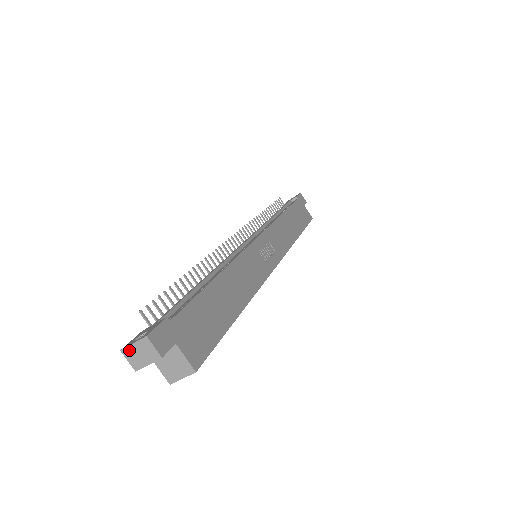
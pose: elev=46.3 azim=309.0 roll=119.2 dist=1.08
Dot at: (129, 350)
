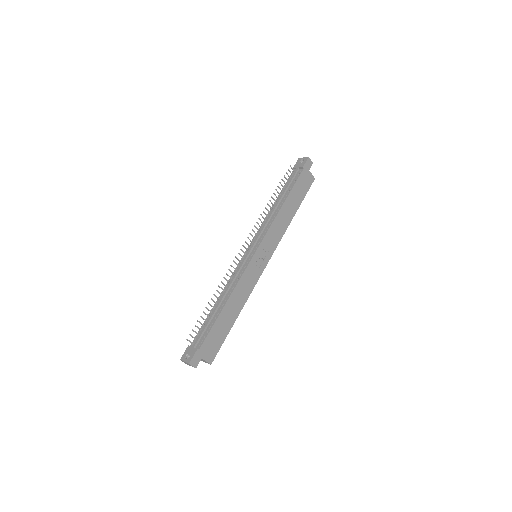
Dot at: (183, 361)
